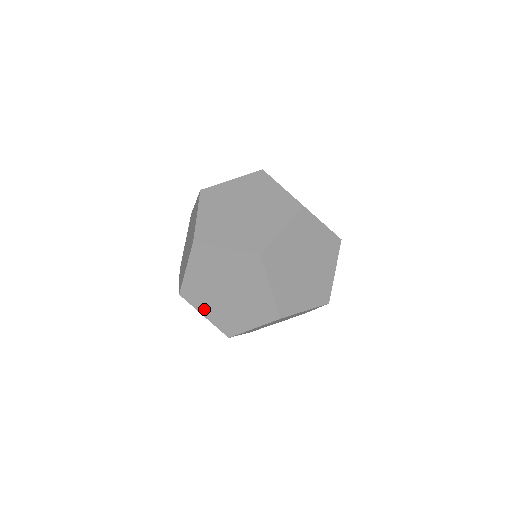
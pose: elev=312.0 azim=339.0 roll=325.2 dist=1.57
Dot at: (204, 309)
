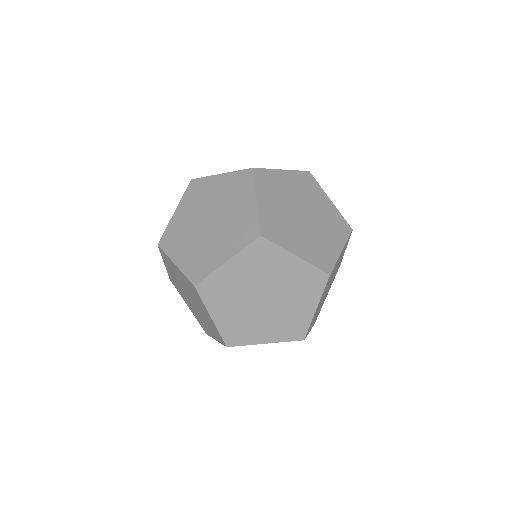
Dot at: (218, 310)
